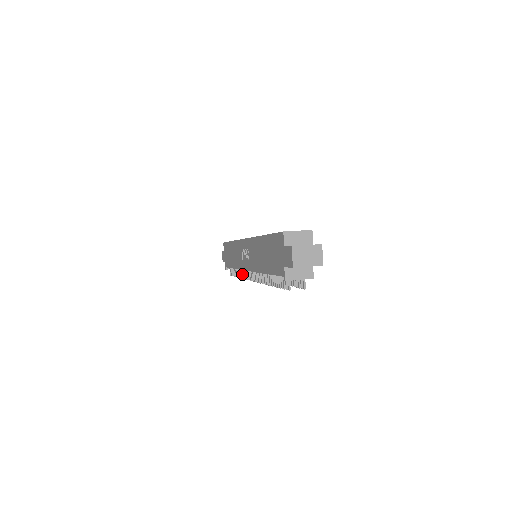
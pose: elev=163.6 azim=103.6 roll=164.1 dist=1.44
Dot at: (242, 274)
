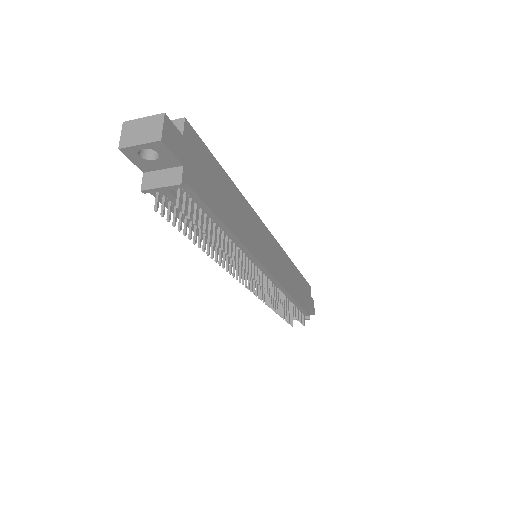
Dot at: occluded
